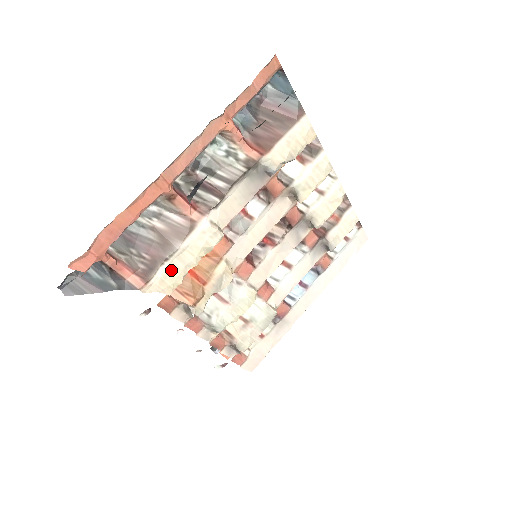
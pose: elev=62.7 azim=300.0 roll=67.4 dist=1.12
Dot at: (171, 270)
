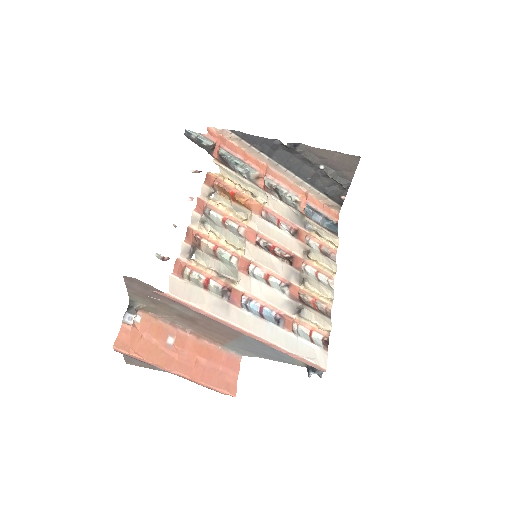
Dot at: (233, 175)
